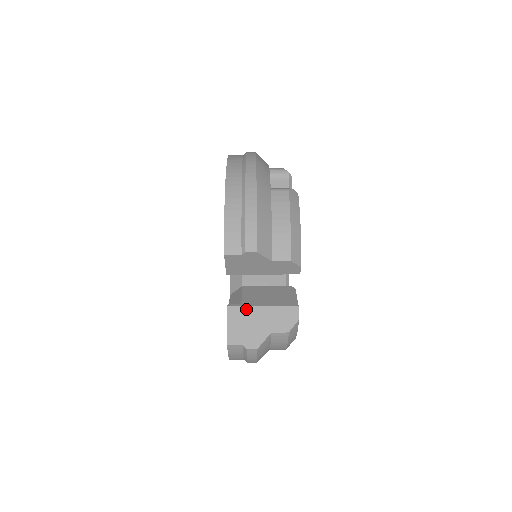
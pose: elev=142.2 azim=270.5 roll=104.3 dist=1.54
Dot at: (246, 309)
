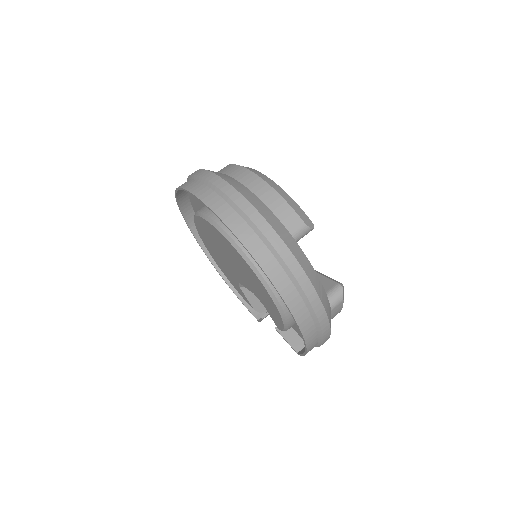
Dot at: occluded
